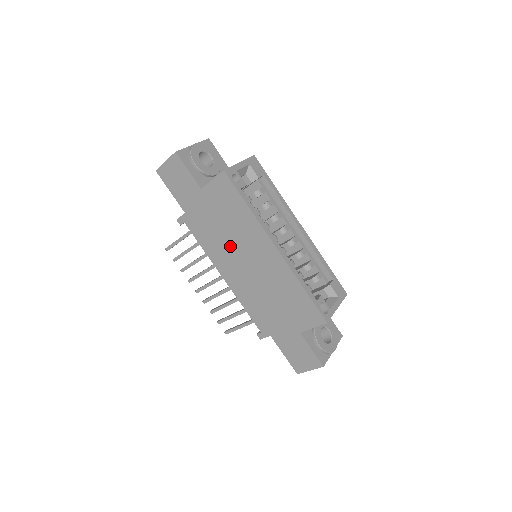
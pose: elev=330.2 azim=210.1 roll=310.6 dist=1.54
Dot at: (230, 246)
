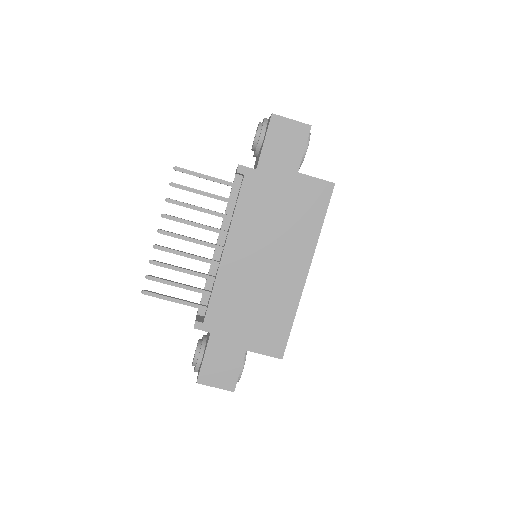
Dot at: (267, 234)
